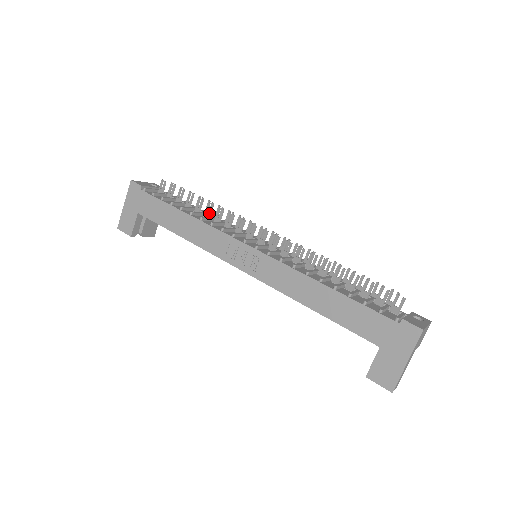
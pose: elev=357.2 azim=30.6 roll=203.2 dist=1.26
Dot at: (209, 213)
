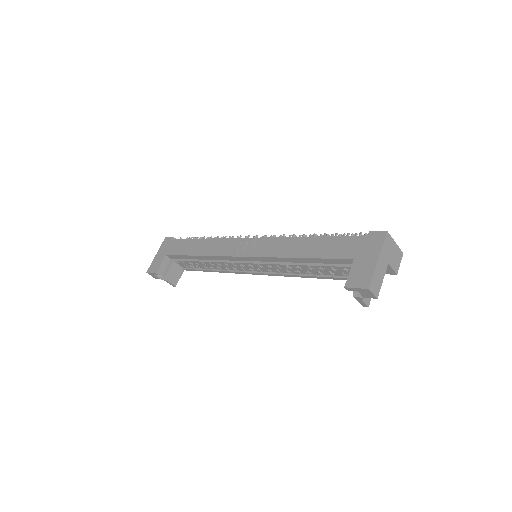
Dot at: occluded
